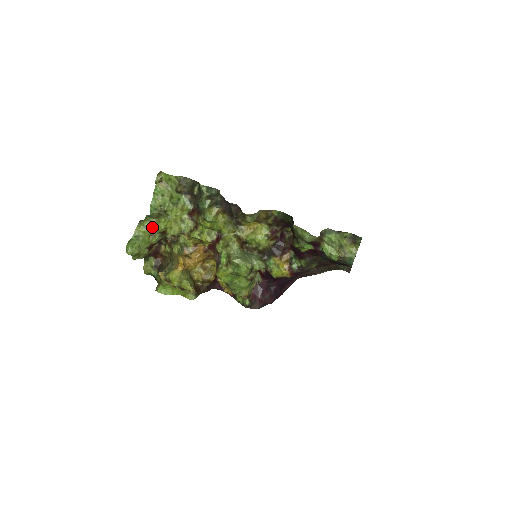
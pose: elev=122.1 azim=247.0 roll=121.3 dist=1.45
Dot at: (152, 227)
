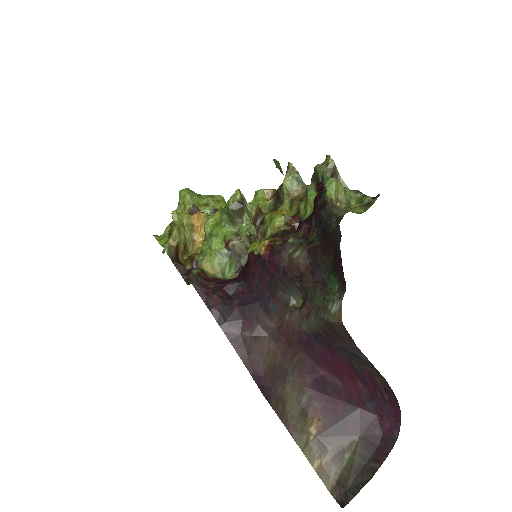
Dot at: (215, 199)
